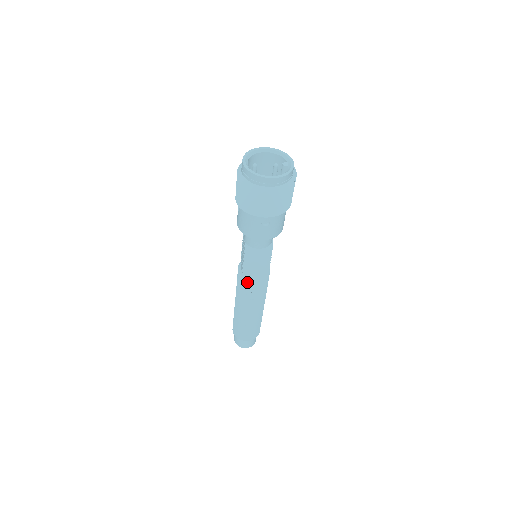
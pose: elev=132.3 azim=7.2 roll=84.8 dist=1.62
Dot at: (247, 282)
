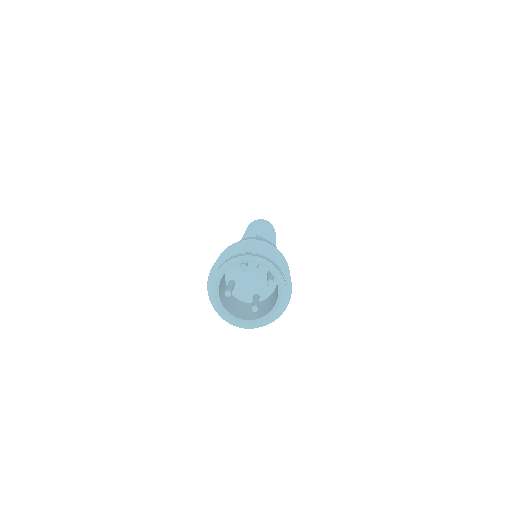
Dot at: occluded
